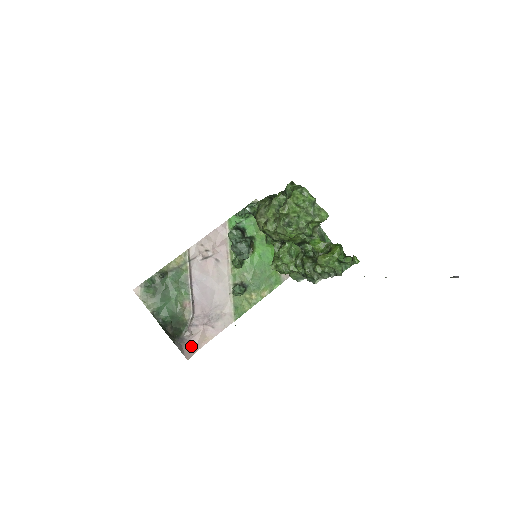
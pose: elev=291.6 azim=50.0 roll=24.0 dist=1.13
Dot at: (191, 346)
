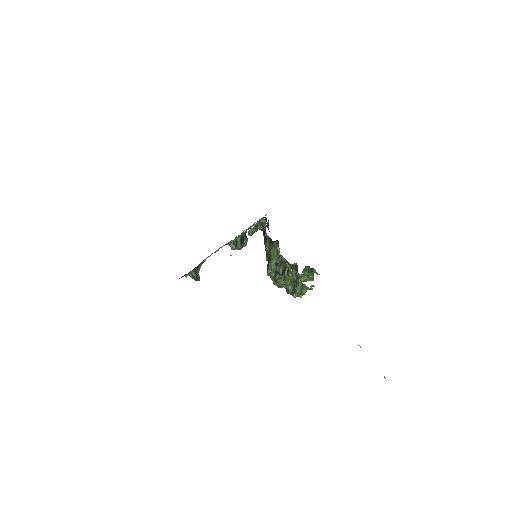
Dot at: (202, 263)
